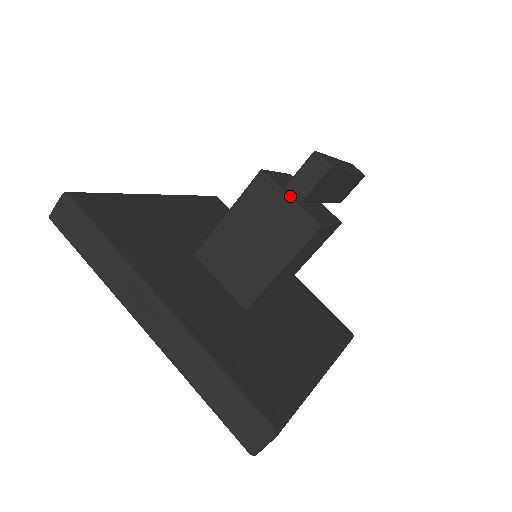
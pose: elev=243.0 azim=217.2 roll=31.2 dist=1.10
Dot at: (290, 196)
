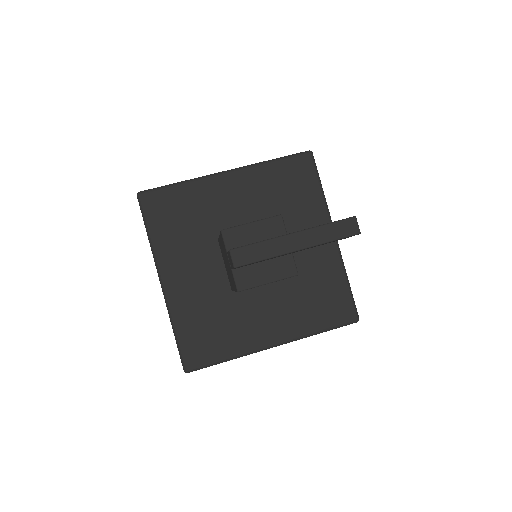
Dot at: (229, 260)
